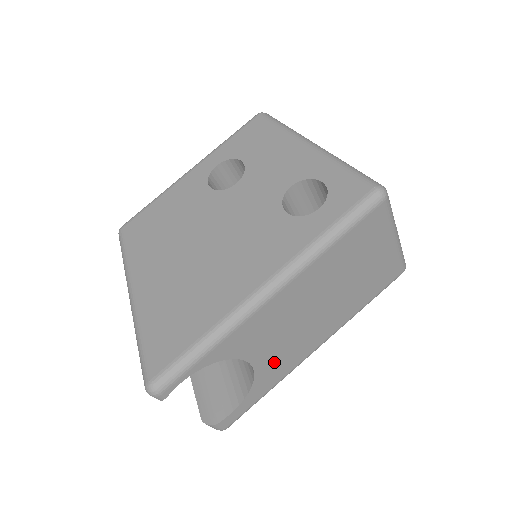
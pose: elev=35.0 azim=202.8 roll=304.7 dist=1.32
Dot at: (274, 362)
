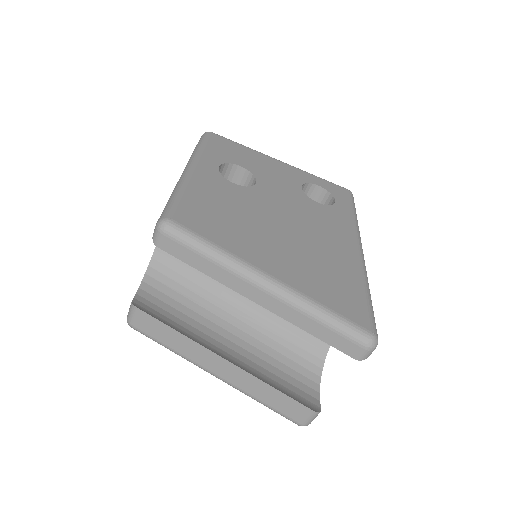
Dot at: occluded
